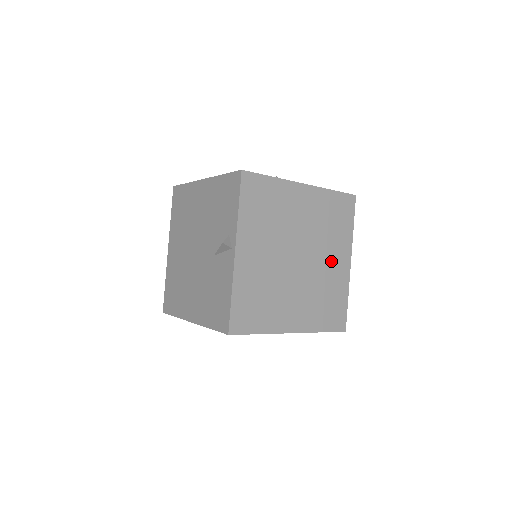
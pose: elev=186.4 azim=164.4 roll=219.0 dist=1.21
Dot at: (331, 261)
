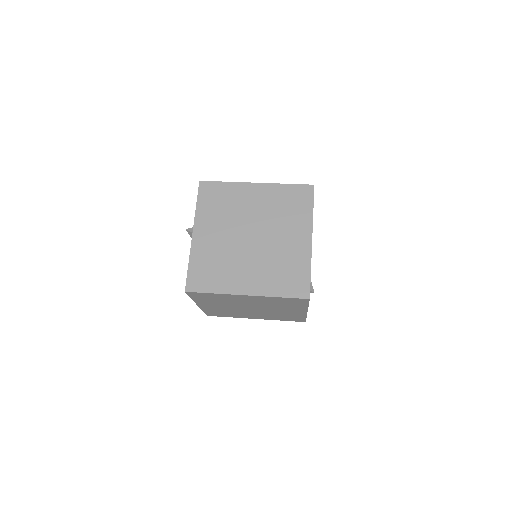
Dot at: (288, 238)
